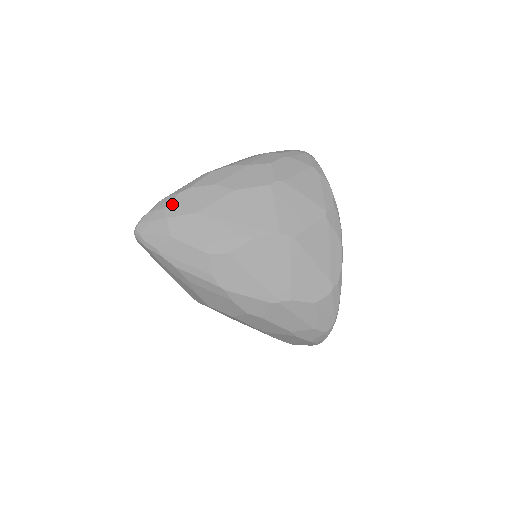
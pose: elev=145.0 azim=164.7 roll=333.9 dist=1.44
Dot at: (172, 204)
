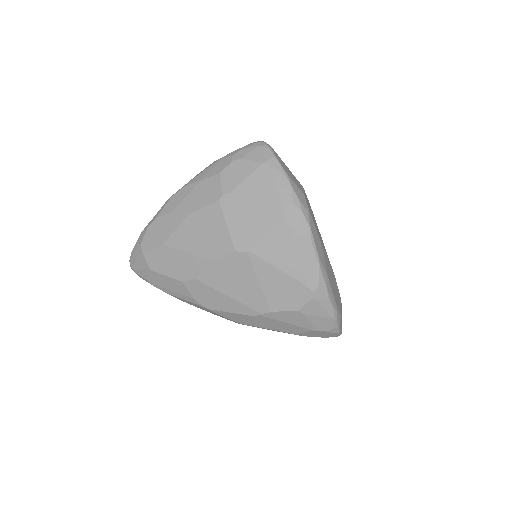
Dot at: (145, 239)
